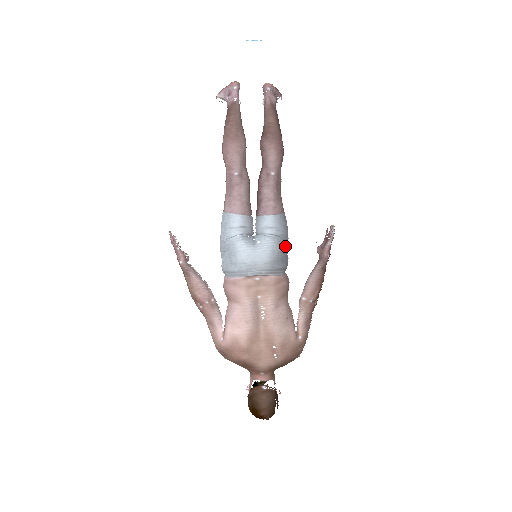
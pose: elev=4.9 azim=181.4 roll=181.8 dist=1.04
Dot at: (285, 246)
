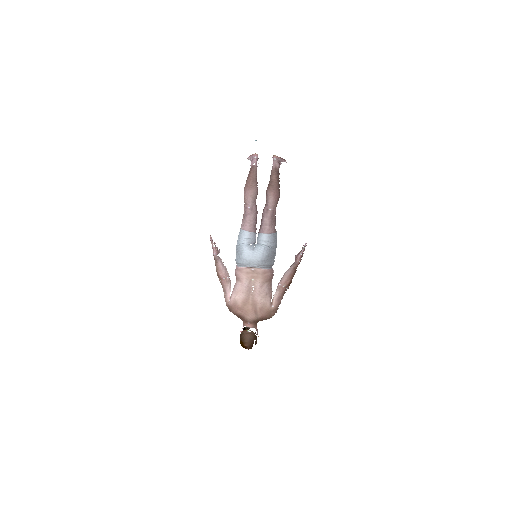
Dot at: (272, 253)
